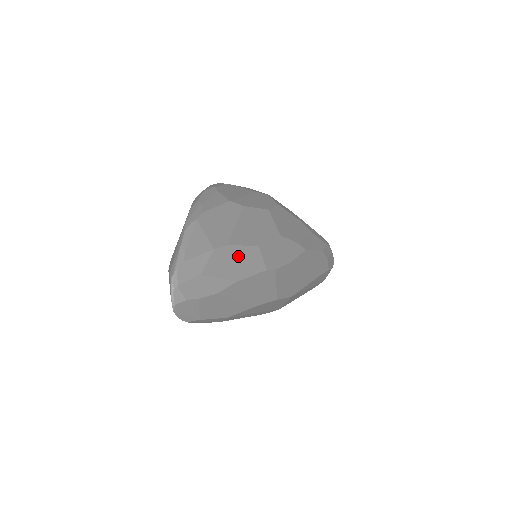
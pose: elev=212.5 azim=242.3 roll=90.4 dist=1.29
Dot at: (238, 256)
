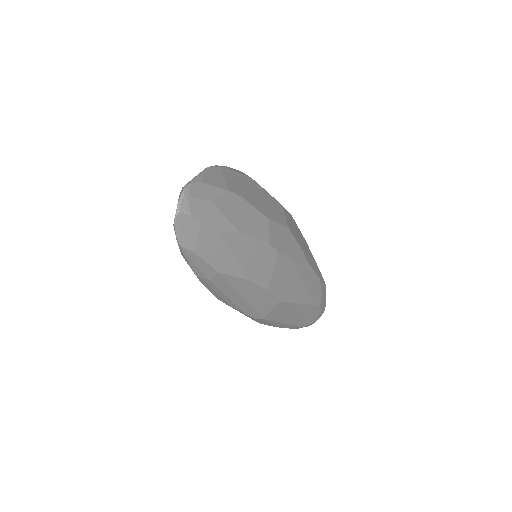
Dot at: (248, 213)
